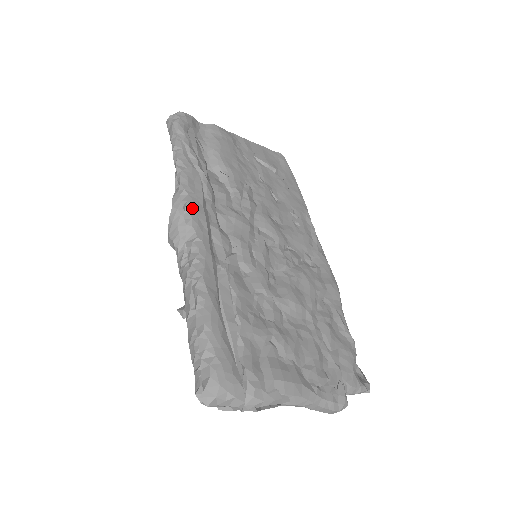
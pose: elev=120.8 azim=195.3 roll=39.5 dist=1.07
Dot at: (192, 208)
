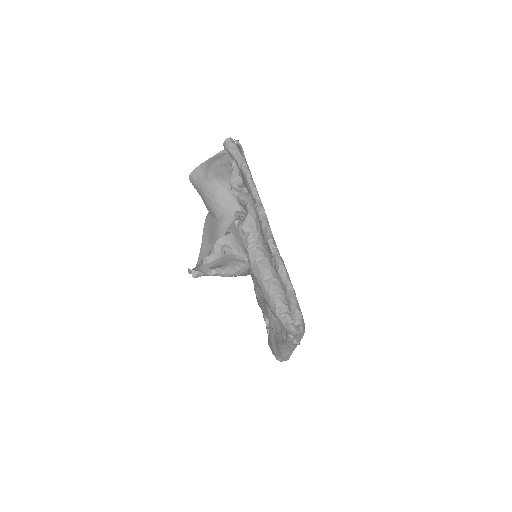
Dot at: (266, 215)
